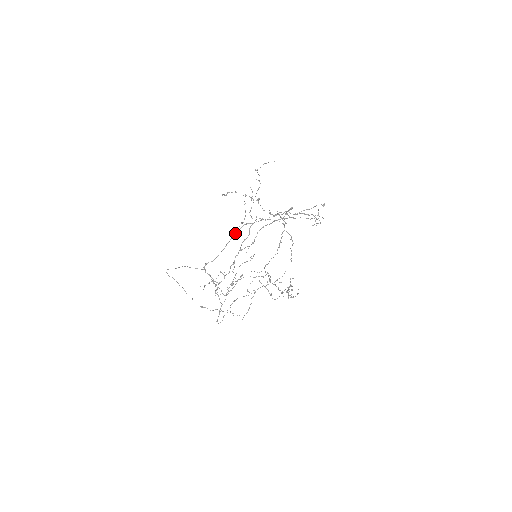
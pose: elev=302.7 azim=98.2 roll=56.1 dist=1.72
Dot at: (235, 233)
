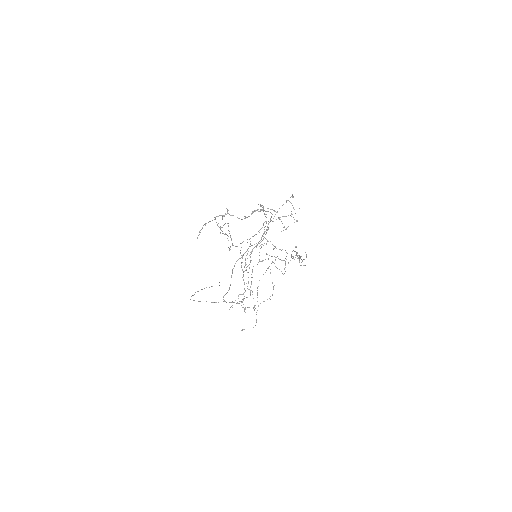
Dot at: (232, 270)
